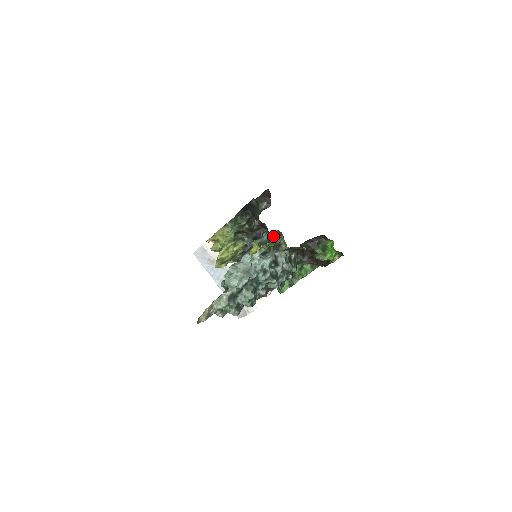
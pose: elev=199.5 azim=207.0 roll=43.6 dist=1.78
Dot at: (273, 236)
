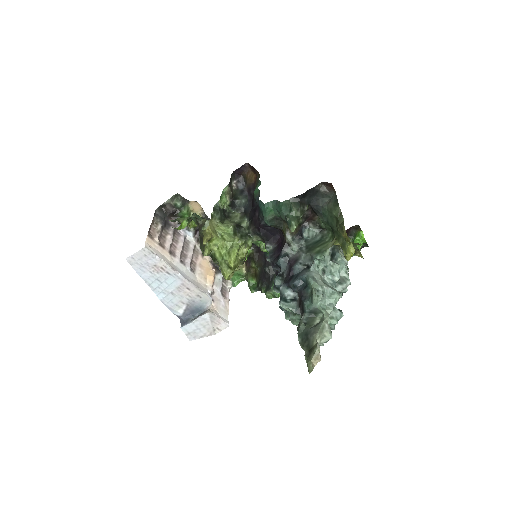
Dot at: (325, 231)
